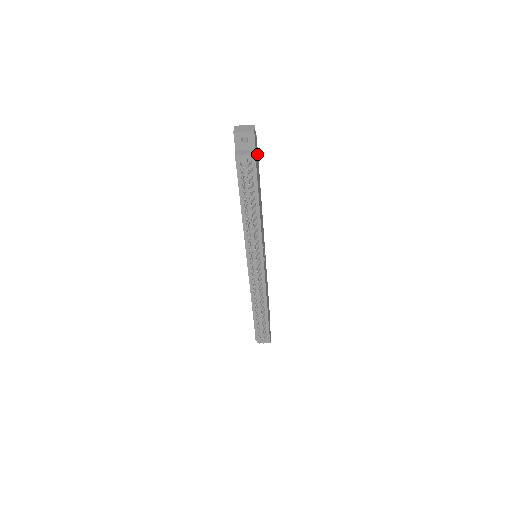
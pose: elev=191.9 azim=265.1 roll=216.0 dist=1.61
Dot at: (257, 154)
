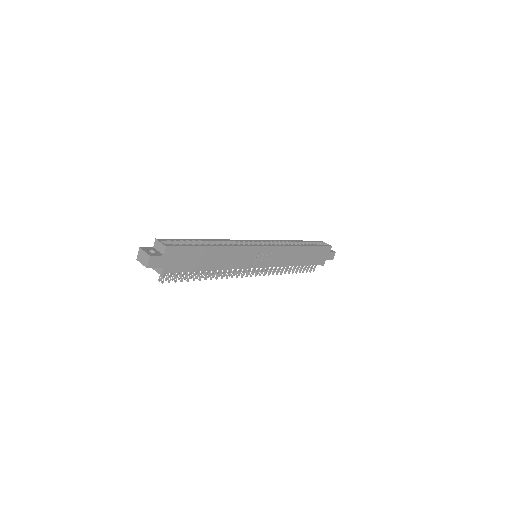
Dot at: (178, 252)
